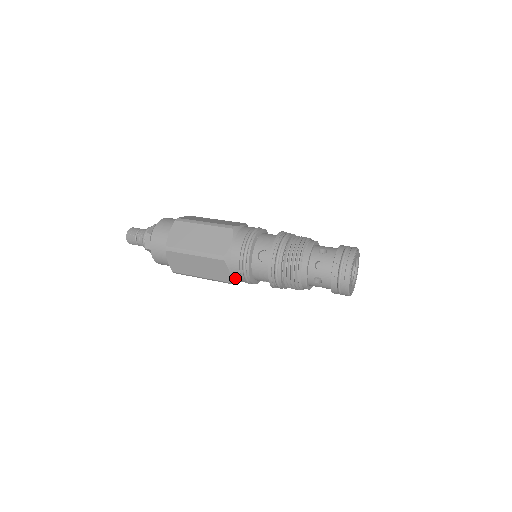
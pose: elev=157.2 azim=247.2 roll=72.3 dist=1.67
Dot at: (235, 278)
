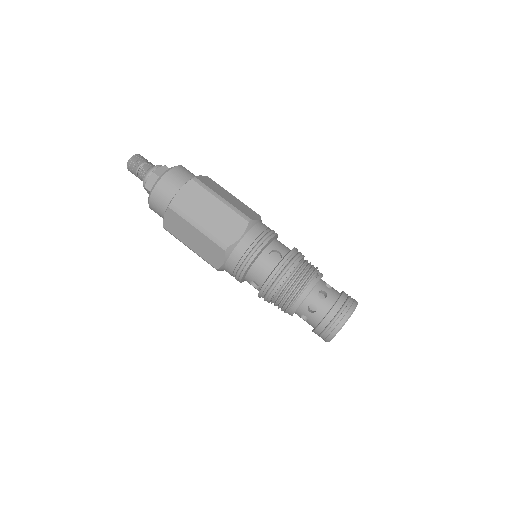
Dot at: occluded
